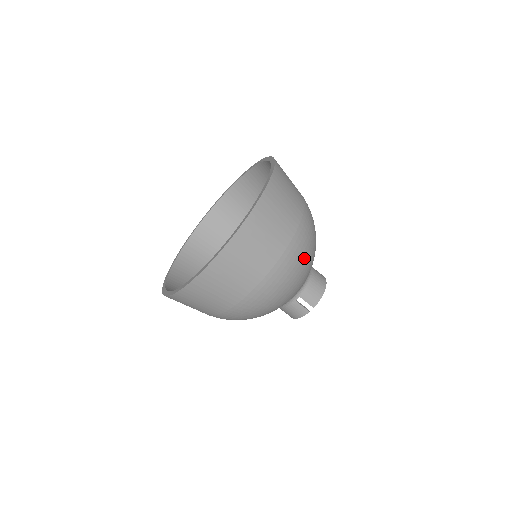
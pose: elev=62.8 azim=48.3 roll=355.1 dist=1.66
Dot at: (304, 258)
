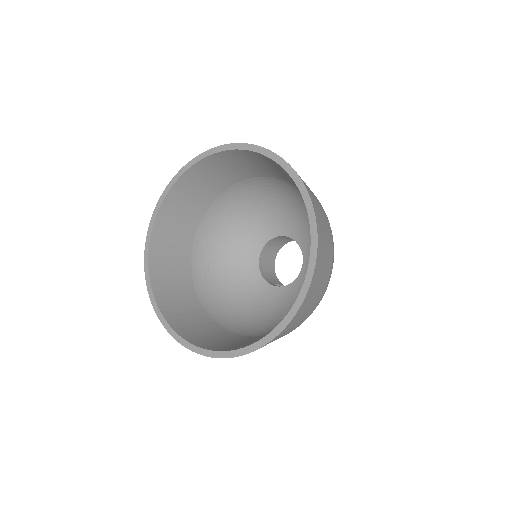
Dot at: occluded
